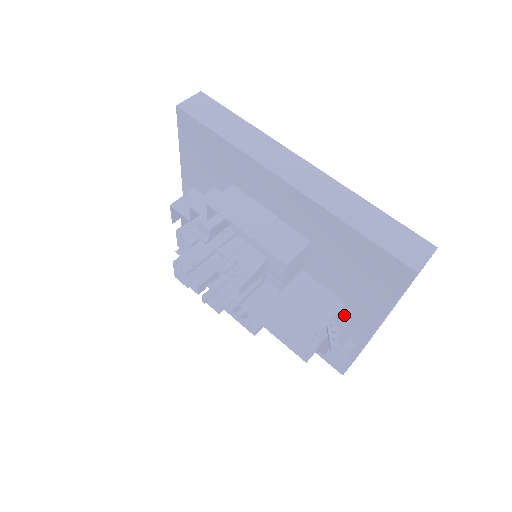
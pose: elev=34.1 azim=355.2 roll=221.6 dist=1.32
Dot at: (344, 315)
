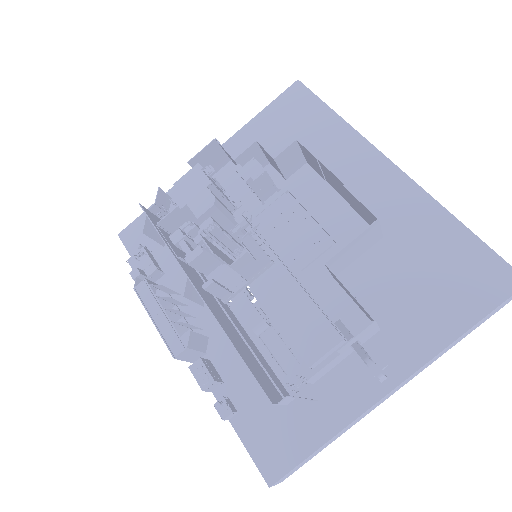
Dot at: occluded
